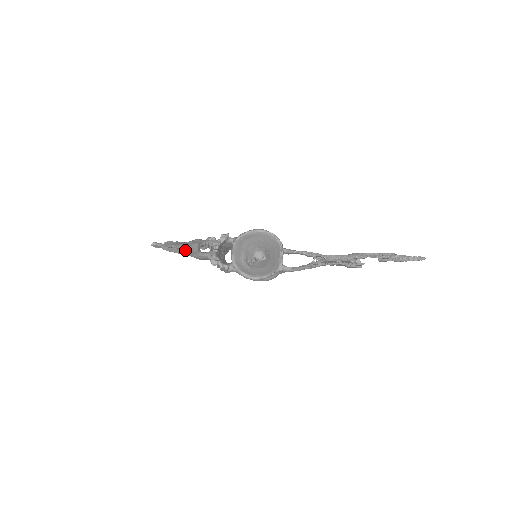
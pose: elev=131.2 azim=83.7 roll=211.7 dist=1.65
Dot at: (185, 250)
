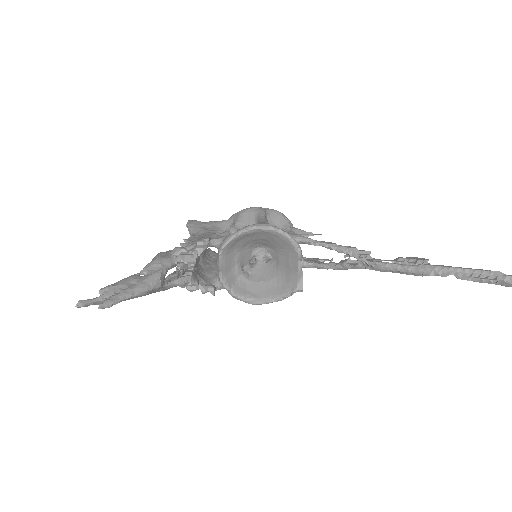
Dot at: occluded
